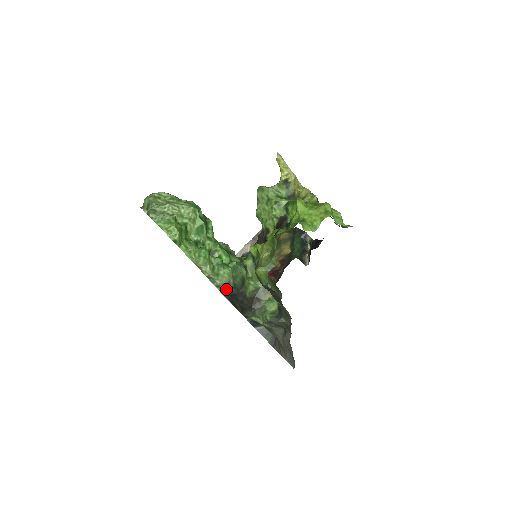
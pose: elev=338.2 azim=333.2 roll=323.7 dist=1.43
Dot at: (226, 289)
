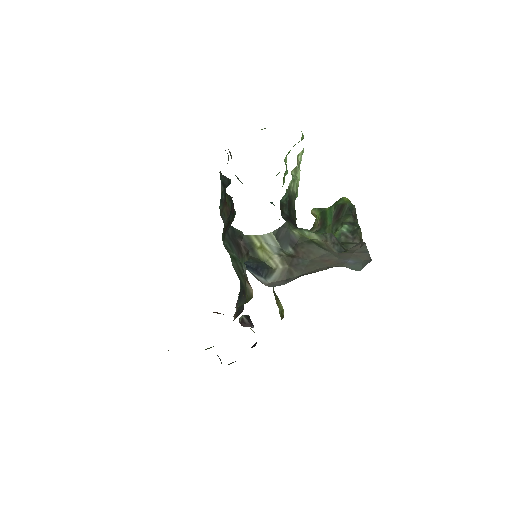
Dot at: (292, 193)
